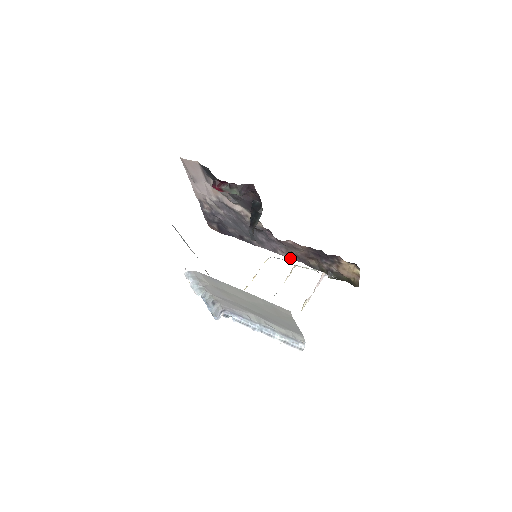
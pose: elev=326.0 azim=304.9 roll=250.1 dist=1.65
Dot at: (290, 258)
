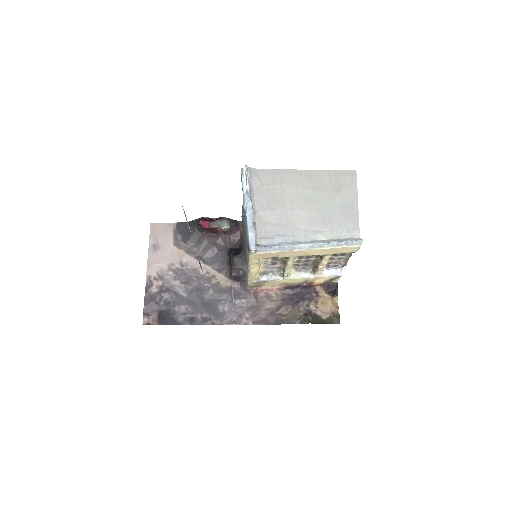
Dot at: (257, 324)
